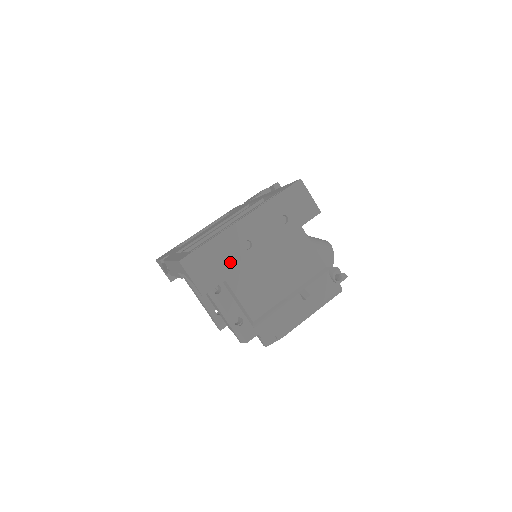
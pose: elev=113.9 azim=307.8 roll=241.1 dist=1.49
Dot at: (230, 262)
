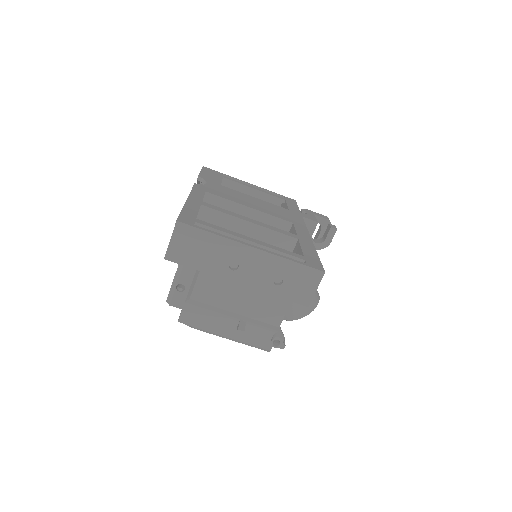
Dot at: (208, 262)
